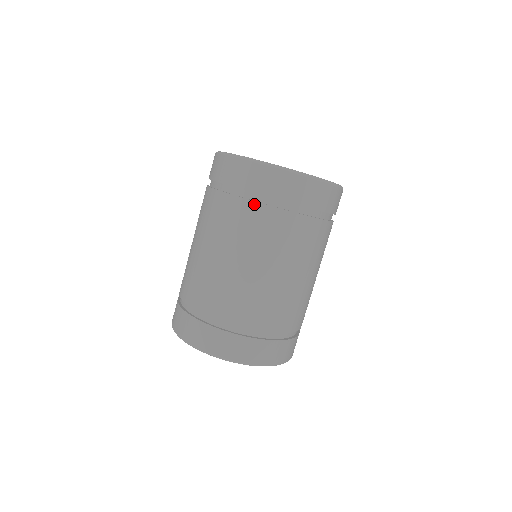
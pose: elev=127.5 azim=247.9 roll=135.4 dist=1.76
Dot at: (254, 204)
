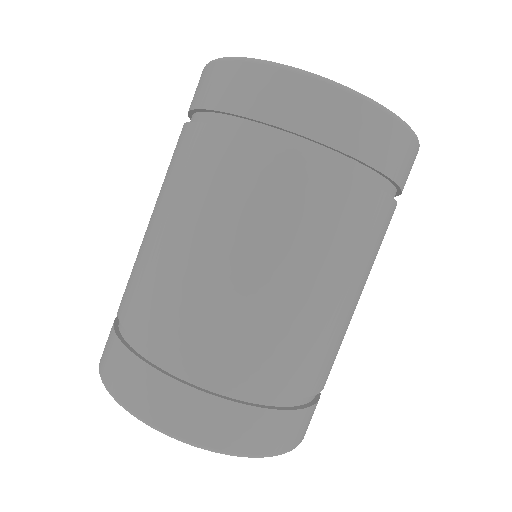
Dot at: (297, 156)
